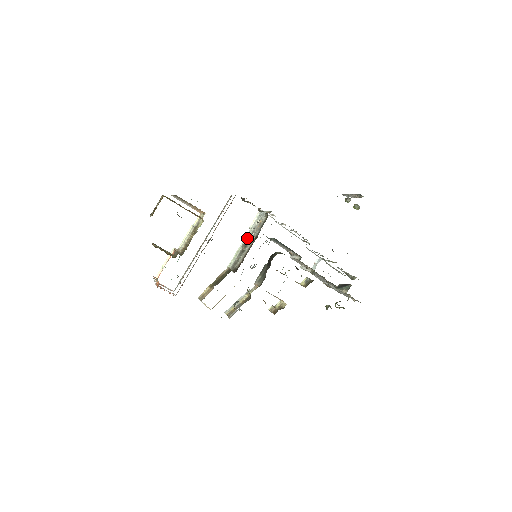
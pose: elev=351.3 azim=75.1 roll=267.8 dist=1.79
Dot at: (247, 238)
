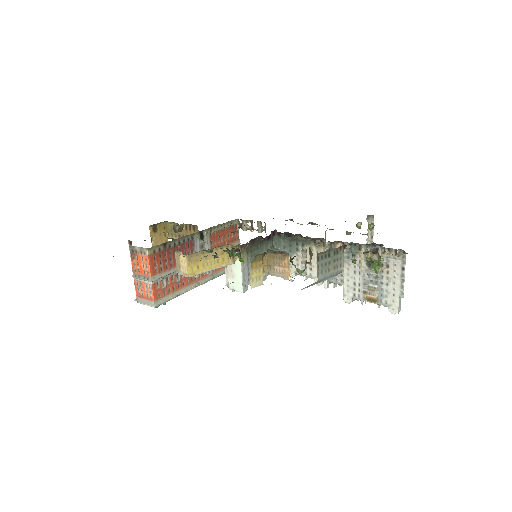
Dot at: occluded
